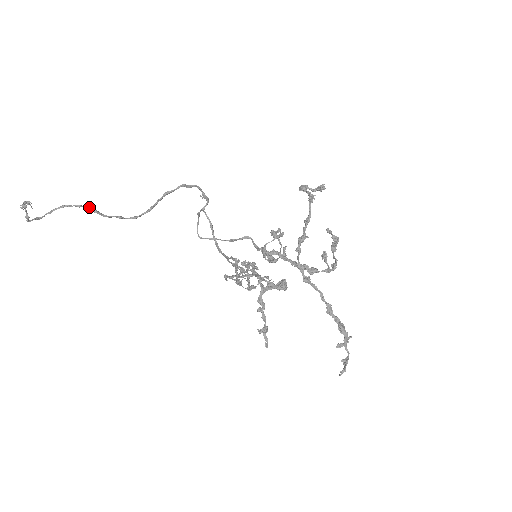
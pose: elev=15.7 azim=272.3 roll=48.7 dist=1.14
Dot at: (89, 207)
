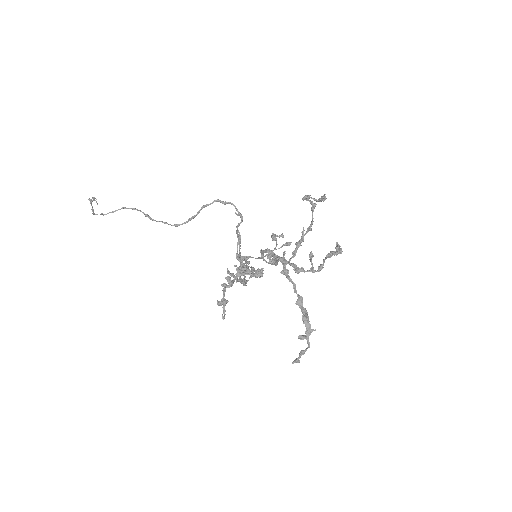
Dot at: occluded
